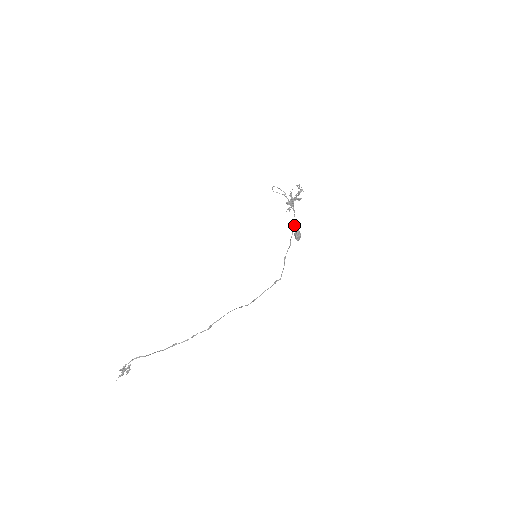
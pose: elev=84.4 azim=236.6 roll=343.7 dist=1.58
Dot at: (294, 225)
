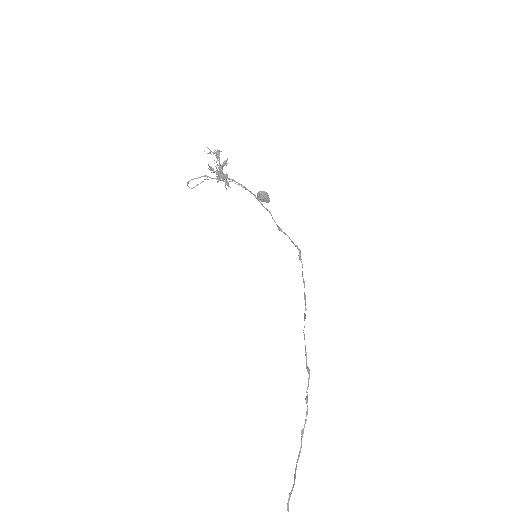
Dot at: occluded
